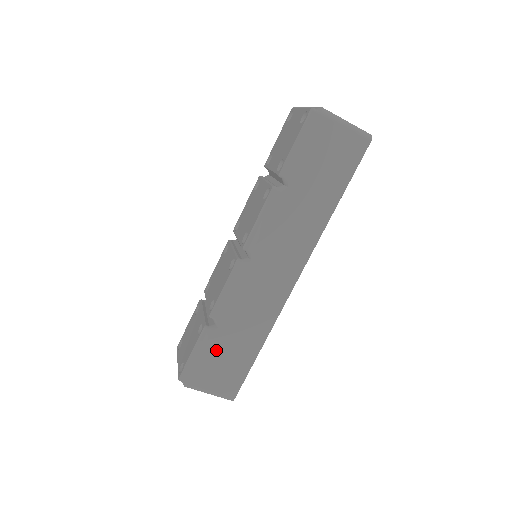
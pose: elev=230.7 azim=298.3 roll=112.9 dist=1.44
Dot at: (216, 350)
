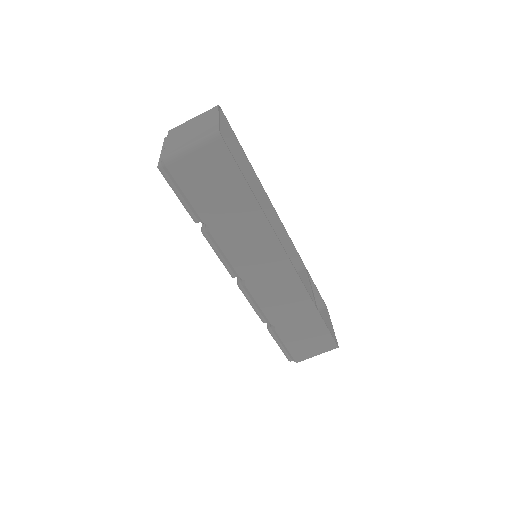
Dot at: (290, 336)
